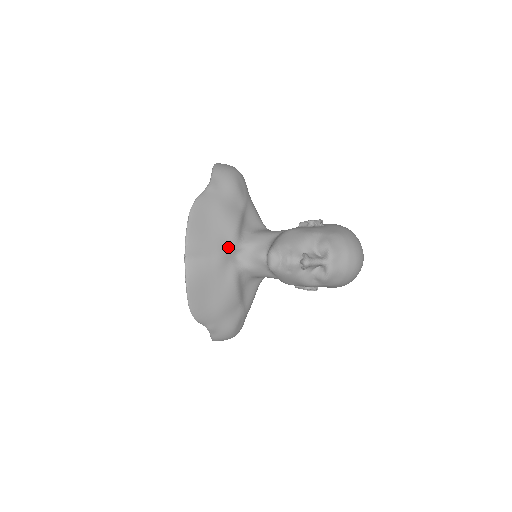
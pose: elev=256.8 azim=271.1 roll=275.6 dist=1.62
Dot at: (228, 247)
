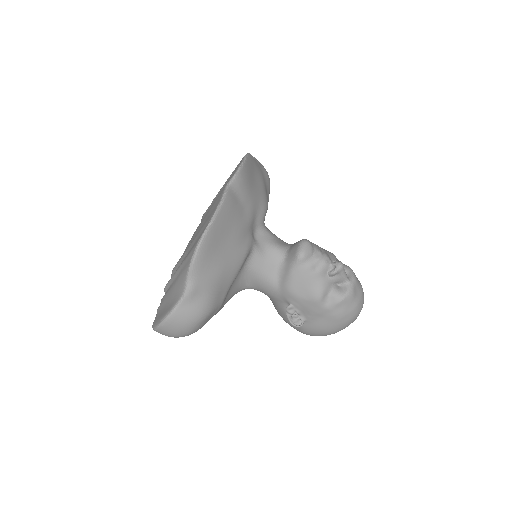
Dot at: (257, 216)
